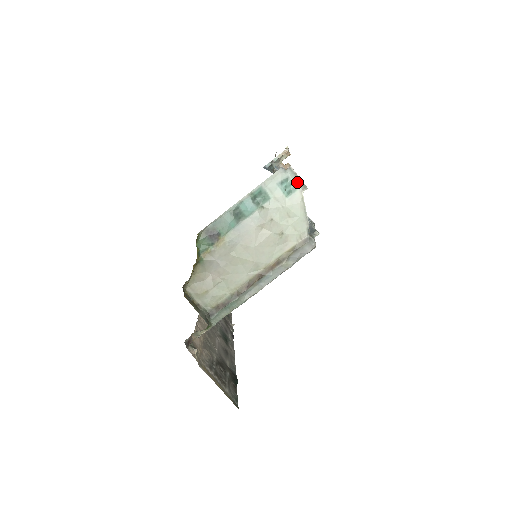
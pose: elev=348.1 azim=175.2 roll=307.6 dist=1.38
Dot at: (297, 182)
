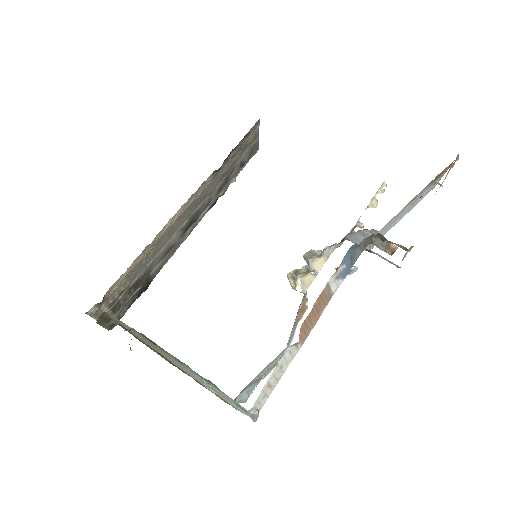
Dot at: (251, 417)
